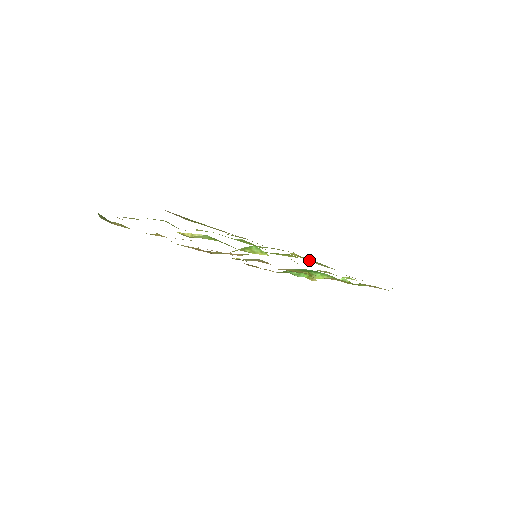
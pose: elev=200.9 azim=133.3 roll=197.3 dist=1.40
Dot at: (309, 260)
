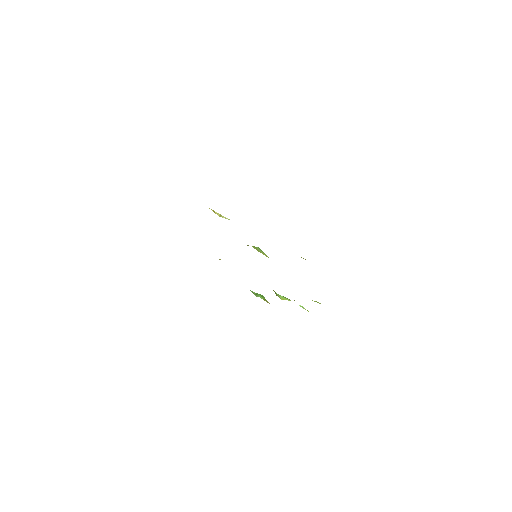
Dot at: occluded
